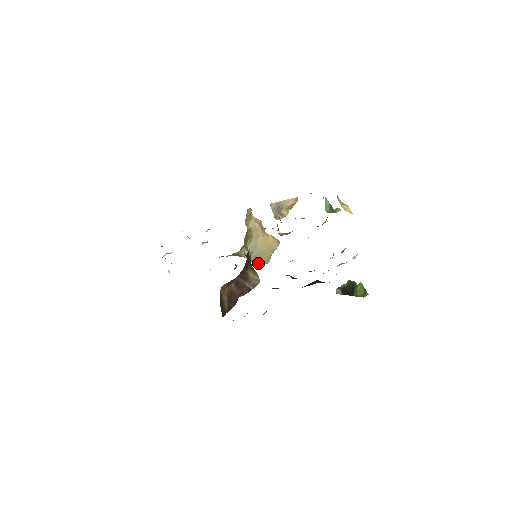
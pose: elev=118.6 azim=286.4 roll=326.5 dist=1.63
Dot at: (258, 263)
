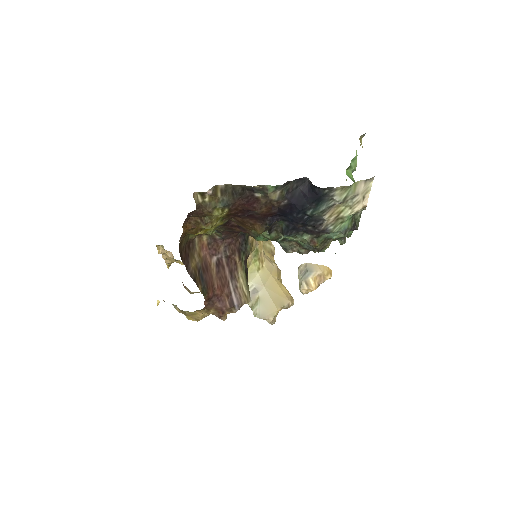
Dot at: (258, 312)
